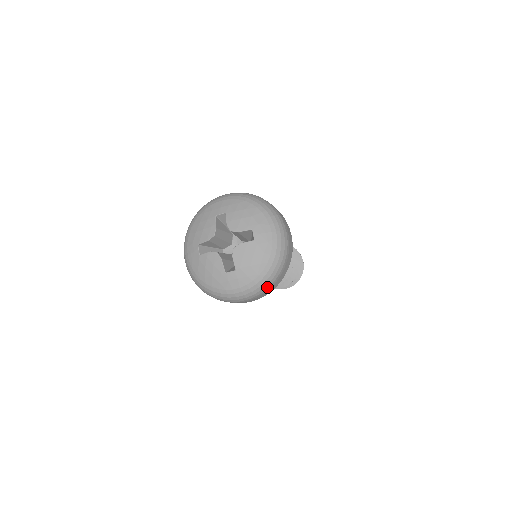
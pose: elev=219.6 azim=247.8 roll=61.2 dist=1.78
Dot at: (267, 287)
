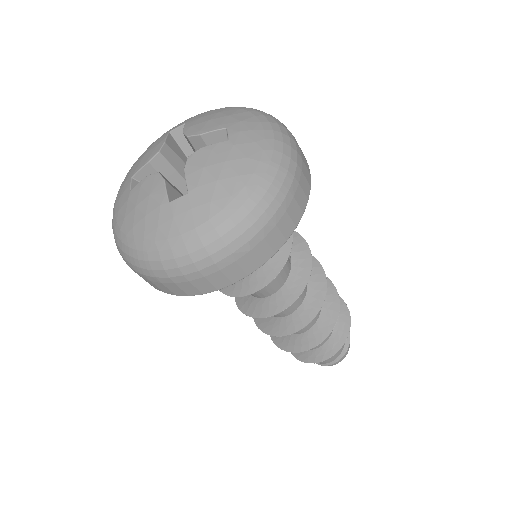
Dot at: (254, 231)
